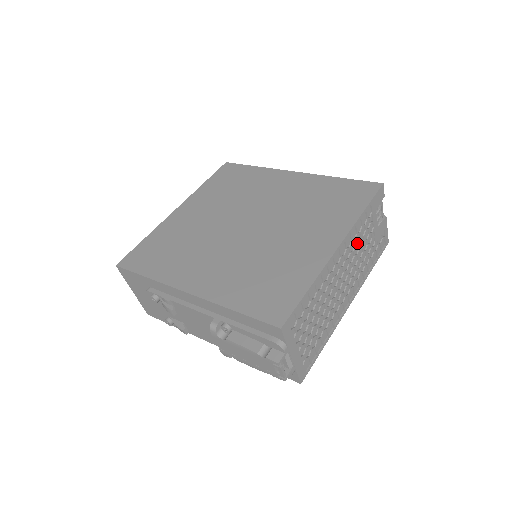
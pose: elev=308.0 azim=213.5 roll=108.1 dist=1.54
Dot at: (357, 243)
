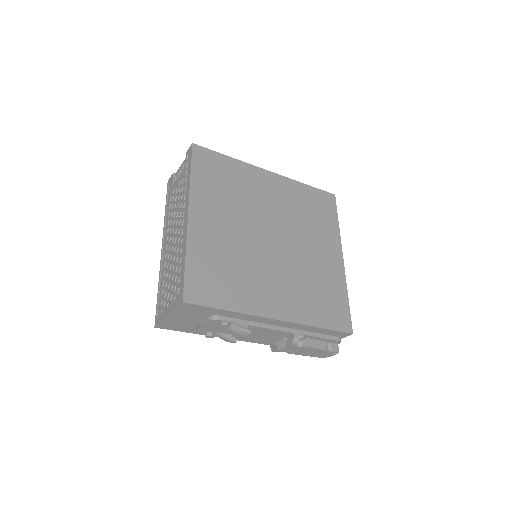
Dot at: occluded
